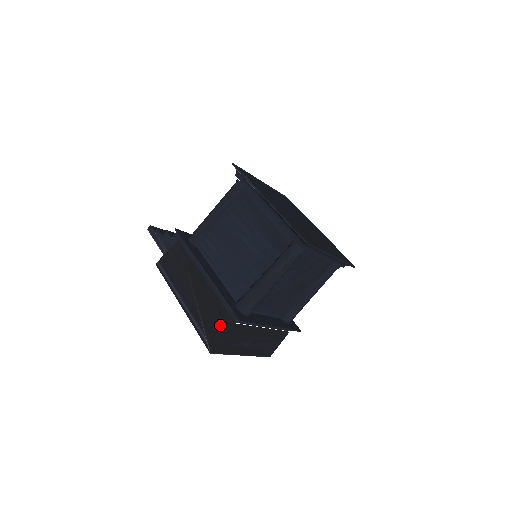
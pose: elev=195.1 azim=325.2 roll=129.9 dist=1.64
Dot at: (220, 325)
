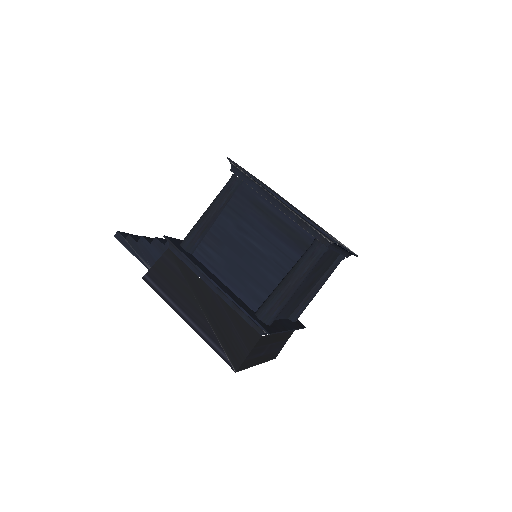
Dot at: (242, 340)
